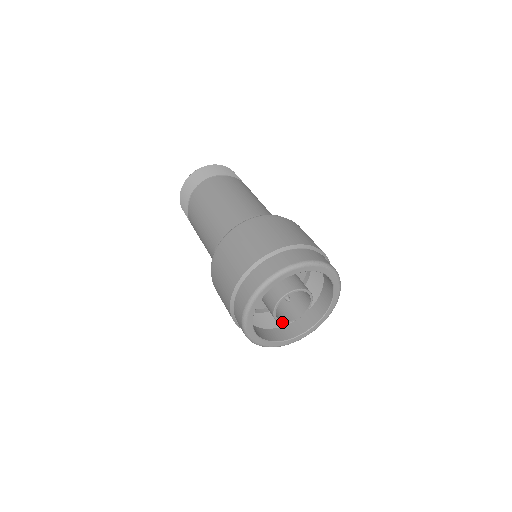
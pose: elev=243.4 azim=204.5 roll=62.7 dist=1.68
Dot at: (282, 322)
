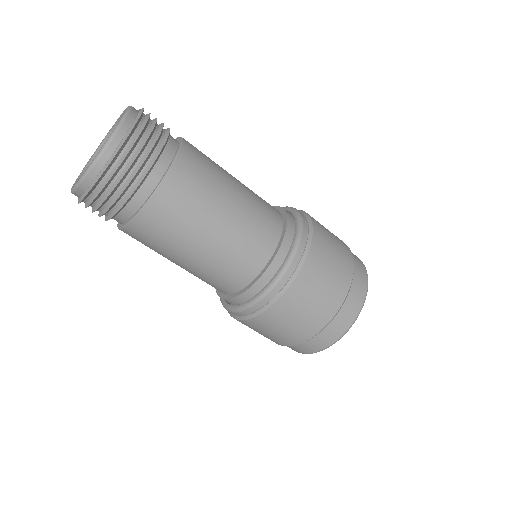
Dot at: occluded
